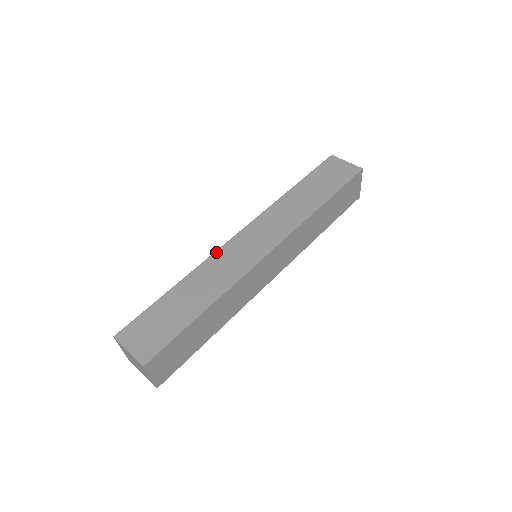
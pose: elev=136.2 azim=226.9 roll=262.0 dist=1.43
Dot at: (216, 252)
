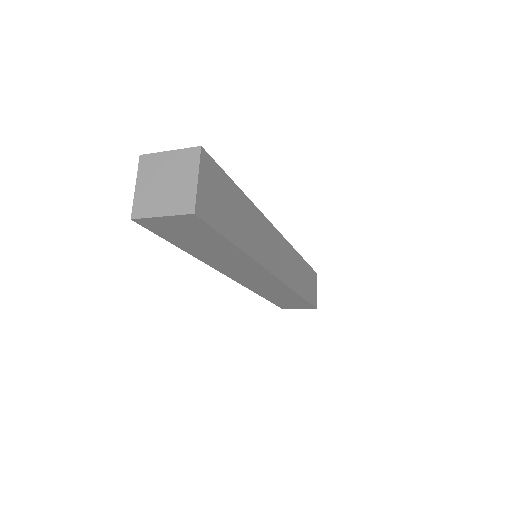
Dot at: occluded
